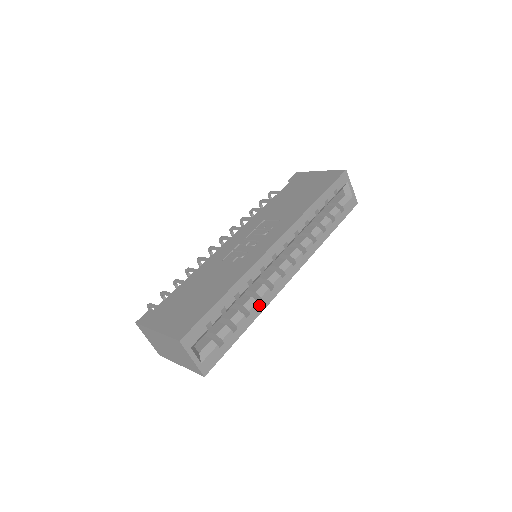
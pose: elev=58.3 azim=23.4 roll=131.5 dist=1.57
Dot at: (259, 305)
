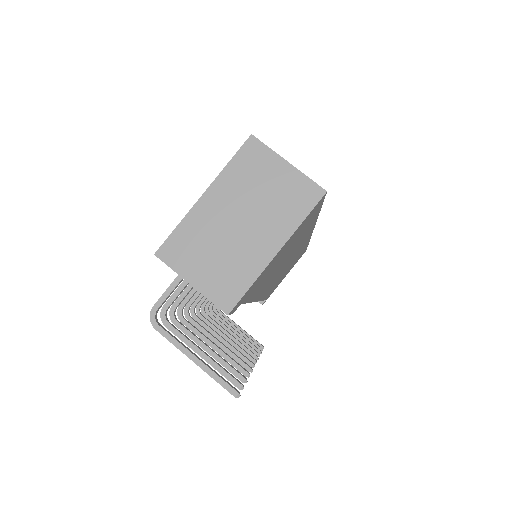
Dot at: occluded
